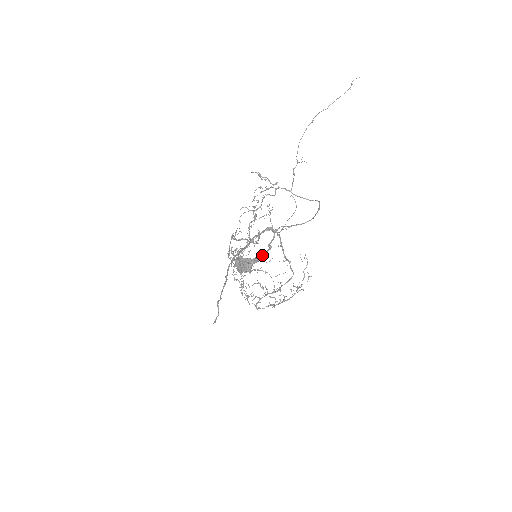
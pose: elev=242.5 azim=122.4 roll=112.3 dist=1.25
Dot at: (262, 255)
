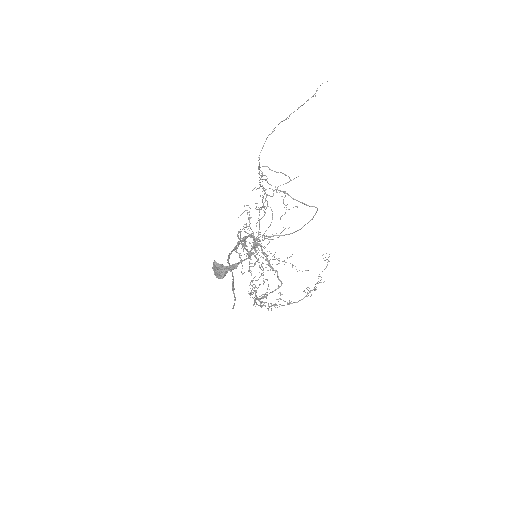
Dot at: (234, 264)
